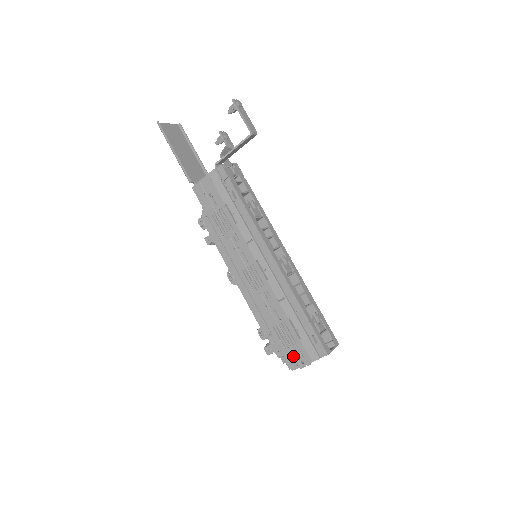
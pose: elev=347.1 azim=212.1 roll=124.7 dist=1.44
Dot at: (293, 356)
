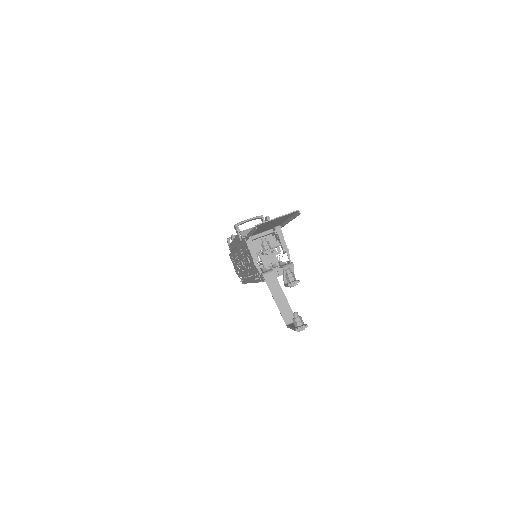
Dot at: (232, 261)
